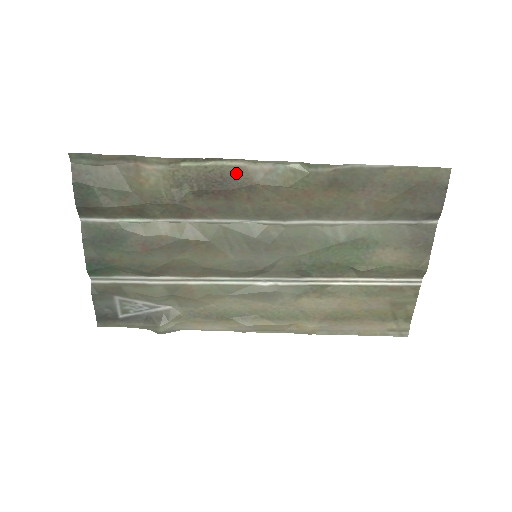
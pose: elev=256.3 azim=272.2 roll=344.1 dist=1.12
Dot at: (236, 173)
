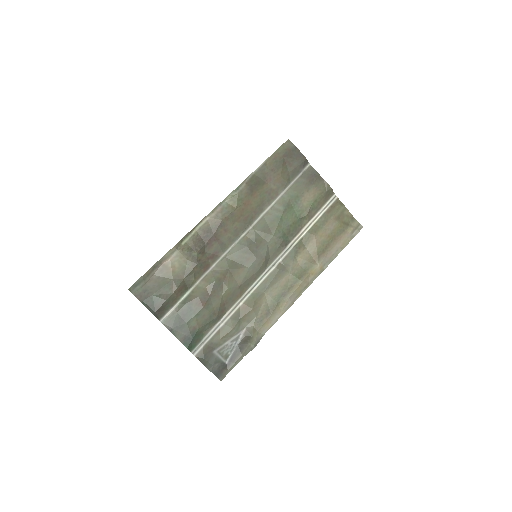
Dot at: (209, 225)
